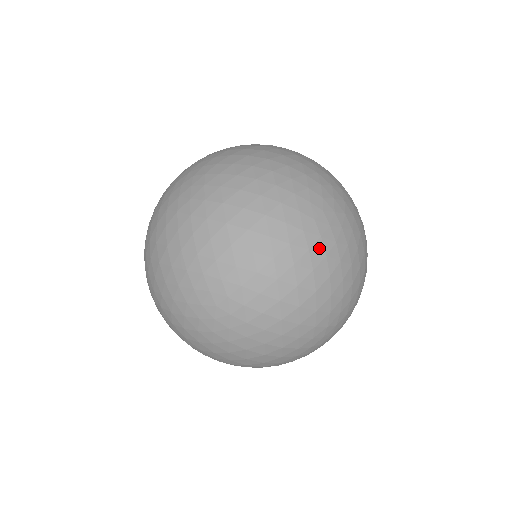
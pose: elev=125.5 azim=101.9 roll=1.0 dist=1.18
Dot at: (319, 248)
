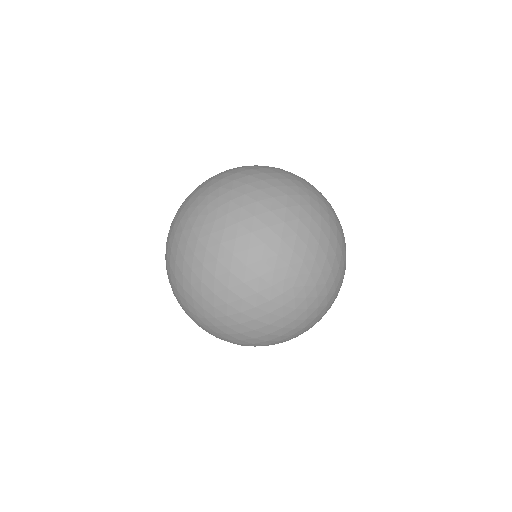
Dot at: (279, 312)
